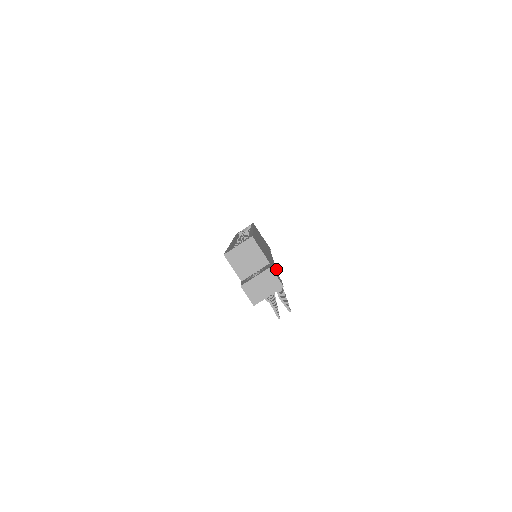
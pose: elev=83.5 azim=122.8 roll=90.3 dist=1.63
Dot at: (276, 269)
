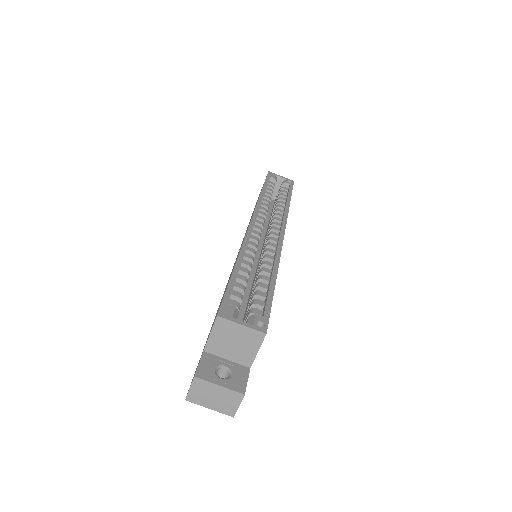
Dot at: occluded
